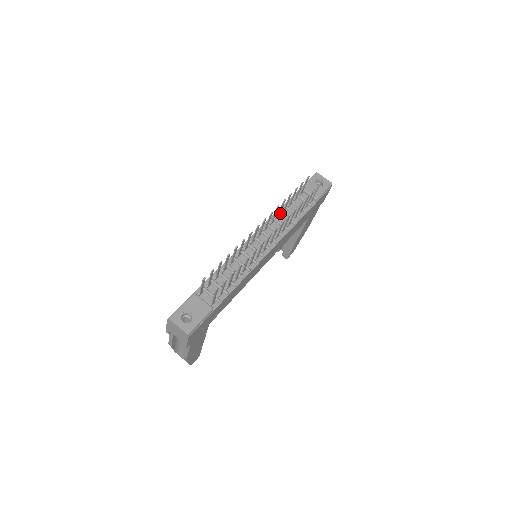
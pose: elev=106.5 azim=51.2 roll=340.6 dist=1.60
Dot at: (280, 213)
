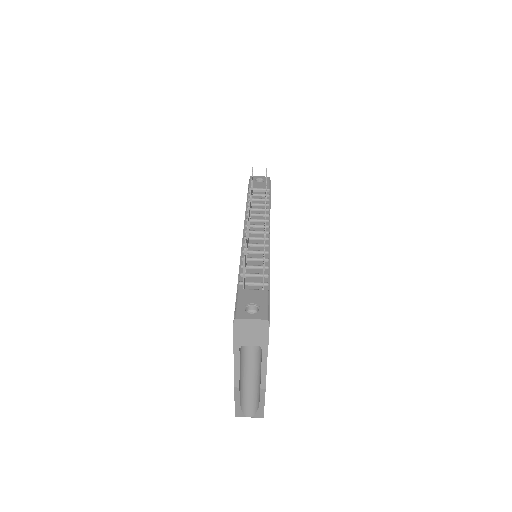
Dot at: occluded
